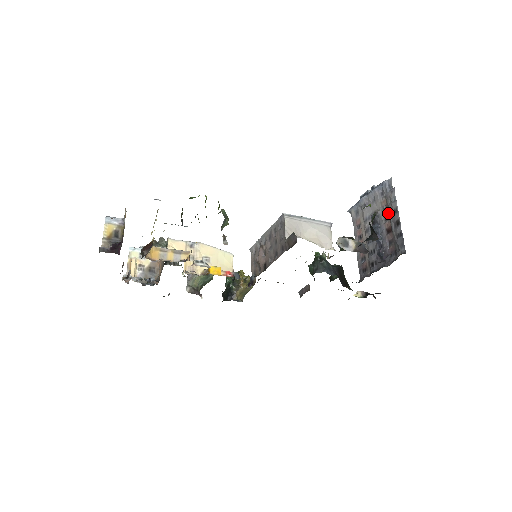
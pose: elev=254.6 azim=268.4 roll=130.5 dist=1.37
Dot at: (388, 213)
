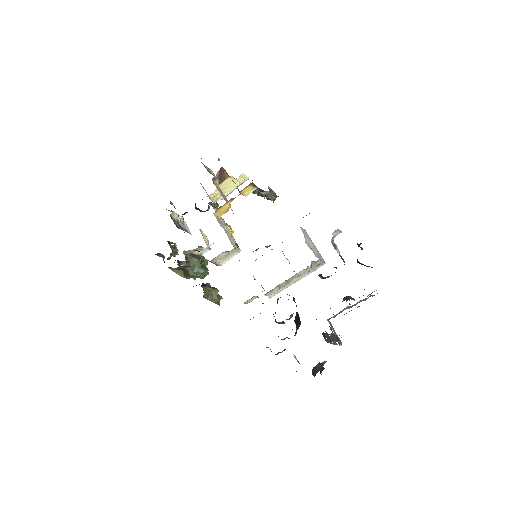
Dot at: occluded
